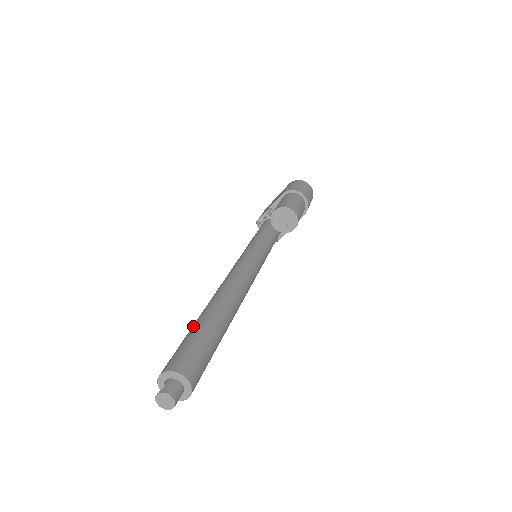
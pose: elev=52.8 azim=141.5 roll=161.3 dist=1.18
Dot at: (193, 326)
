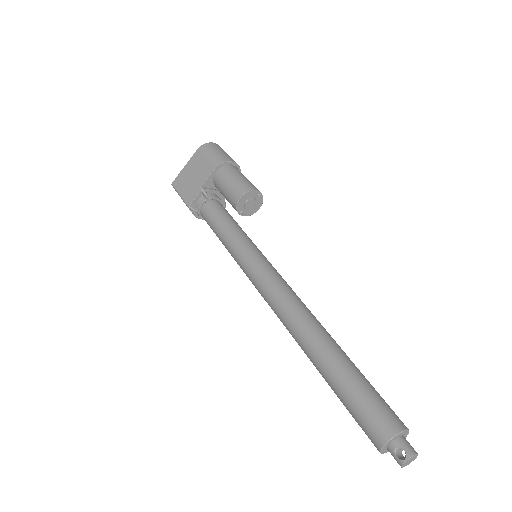
Dot at: (337, 374)
